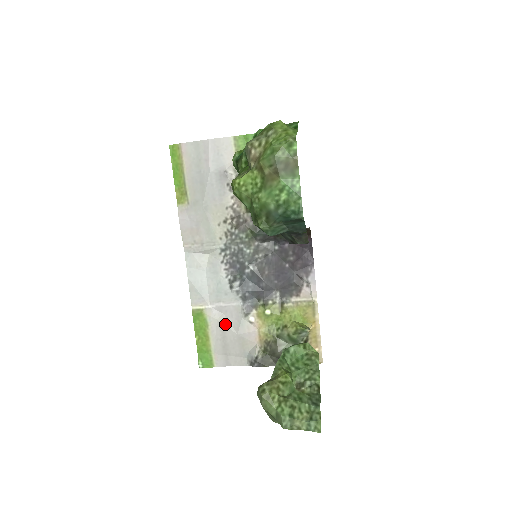
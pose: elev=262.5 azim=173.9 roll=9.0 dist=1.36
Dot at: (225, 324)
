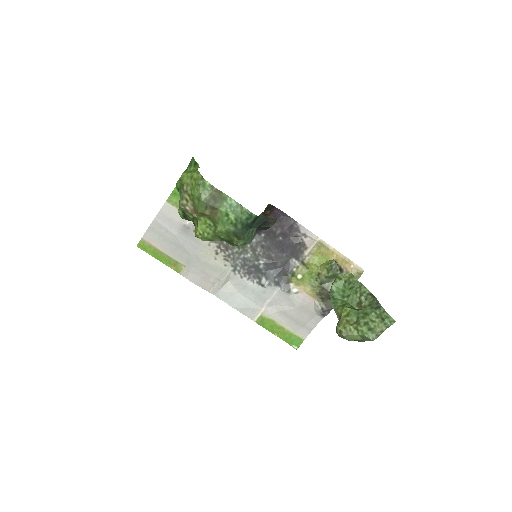
Dot at: (283, 310)
